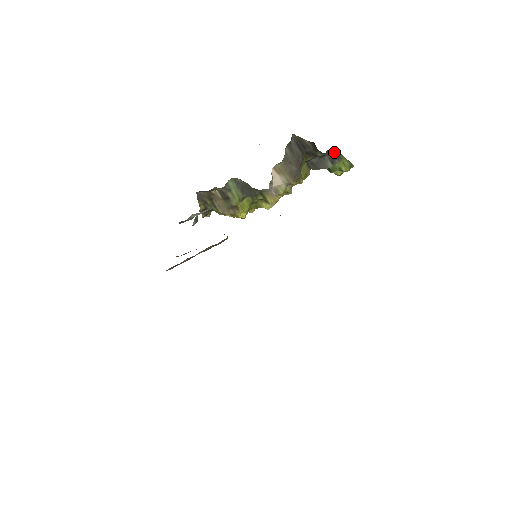
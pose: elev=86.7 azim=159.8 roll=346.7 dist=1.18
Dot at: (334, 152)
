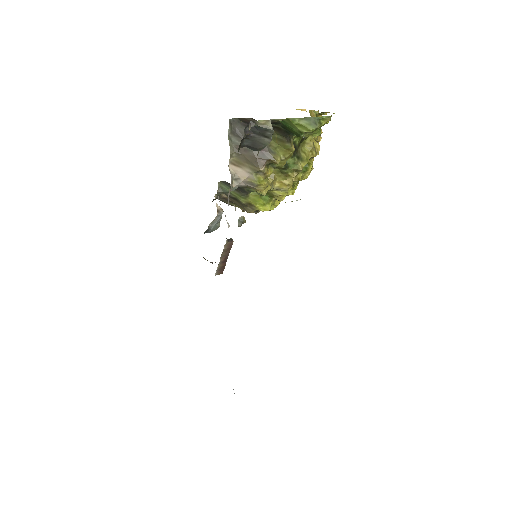
Dot at: (255, 127)
